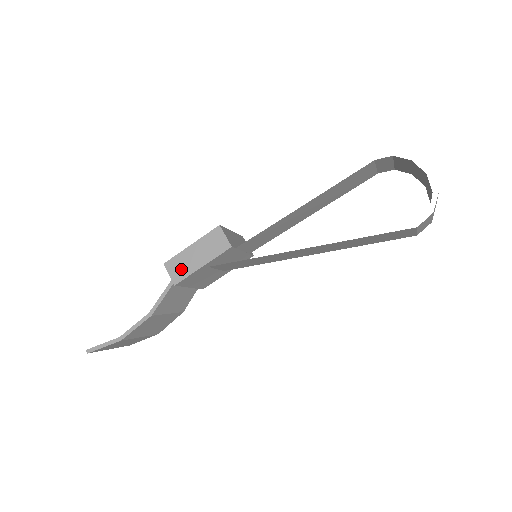
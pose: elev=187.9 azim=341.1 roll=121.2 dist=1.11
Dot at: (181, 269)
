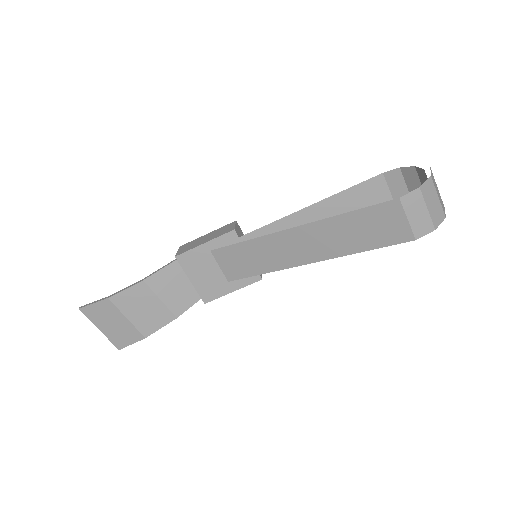
Dot at: (188, 247)
